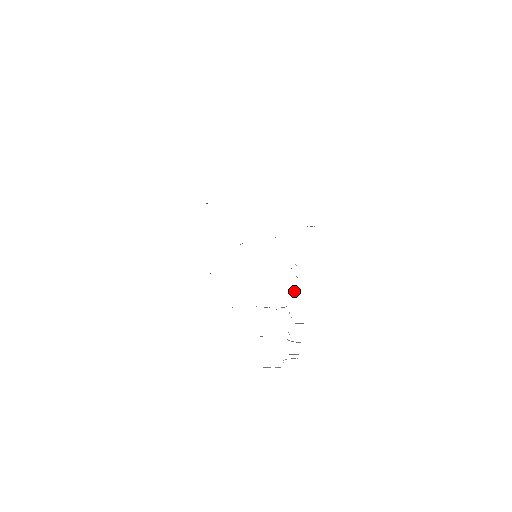
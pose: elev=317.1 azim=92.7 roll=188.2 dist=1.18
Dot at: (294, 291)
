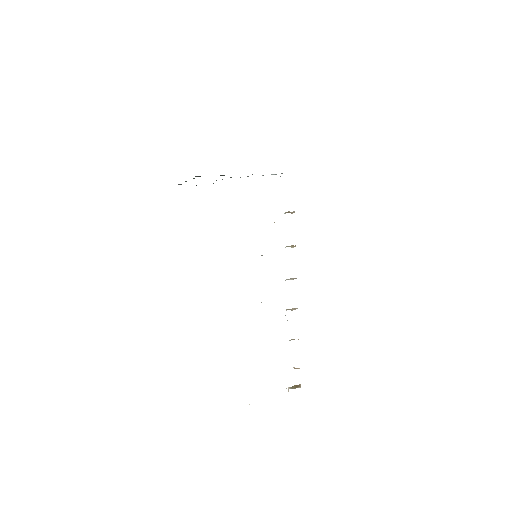
Dot at: occluded
